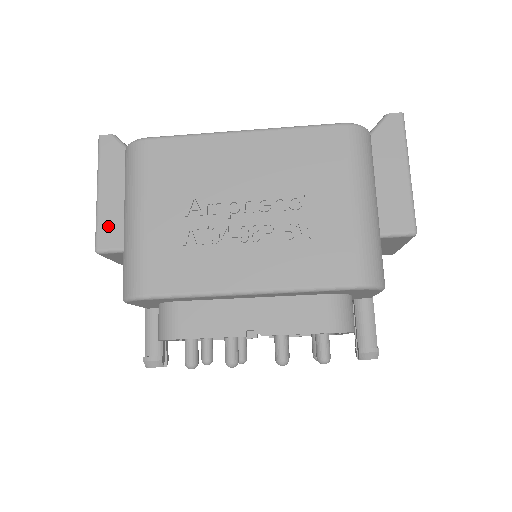
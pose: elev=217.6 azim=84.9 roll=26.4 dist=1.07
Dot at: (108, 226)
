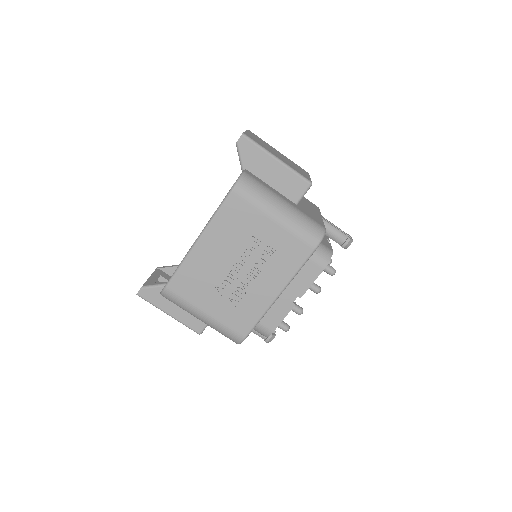
Dot at: (191, 322)
